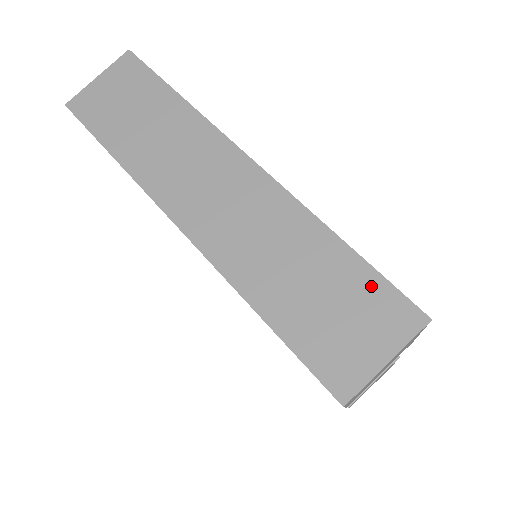
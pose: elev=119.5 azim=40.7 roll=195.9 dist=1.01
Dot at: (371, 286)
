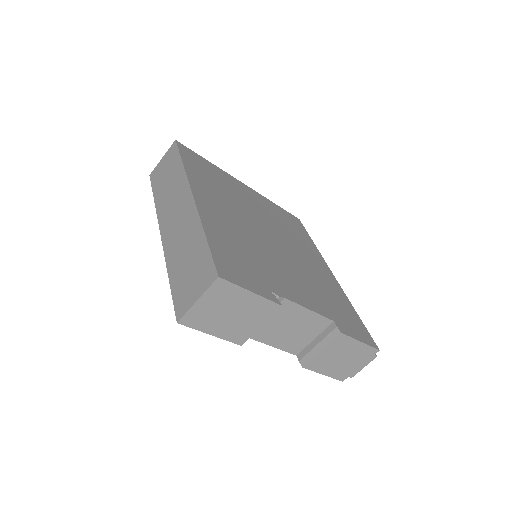
Dot at: (205, 260)
